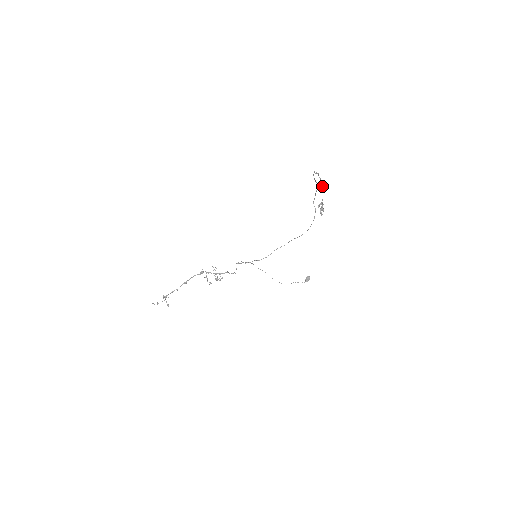
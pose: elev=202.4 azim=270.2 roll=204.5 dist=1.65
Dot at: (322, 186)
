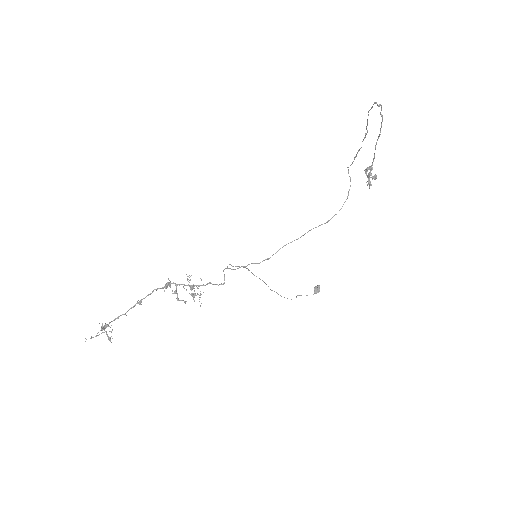
Dot at: occluded
